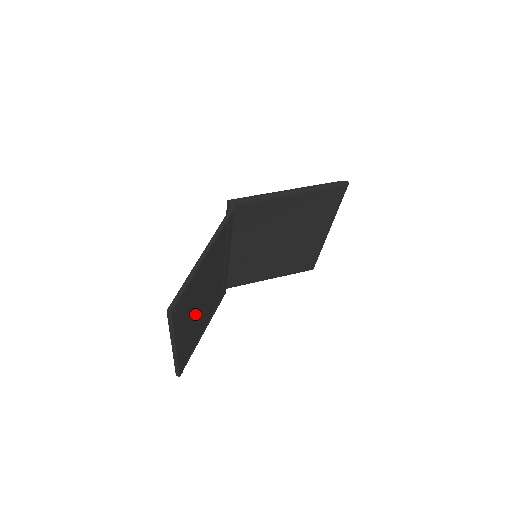
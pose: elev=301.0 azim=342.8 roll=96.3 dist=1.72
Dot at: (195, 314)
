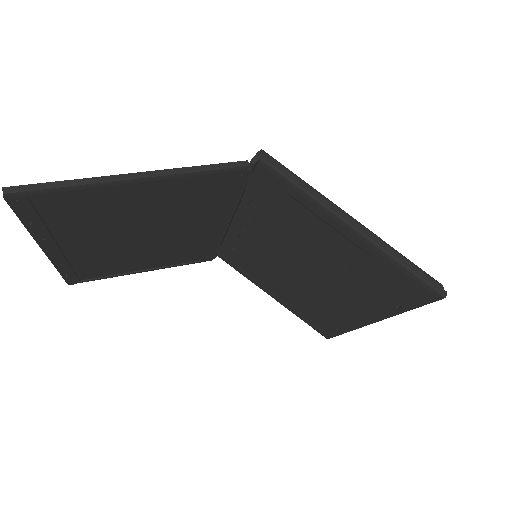
Dot at: (112, 240)
